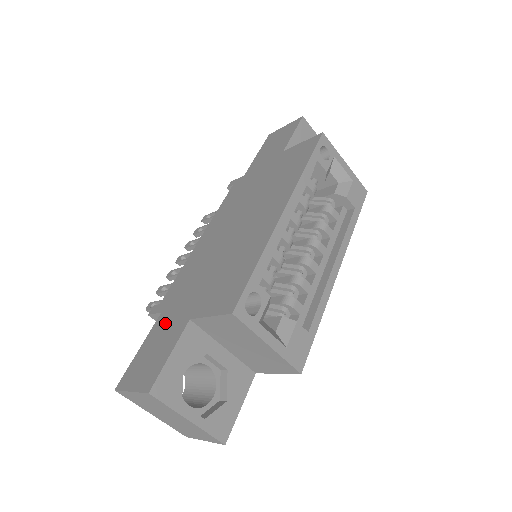
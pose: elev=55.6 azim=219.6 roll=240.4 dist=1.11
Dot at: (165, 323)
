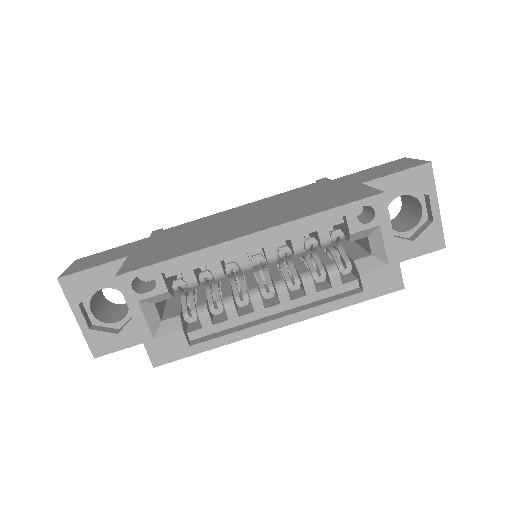
Dot at: (133, 245)
